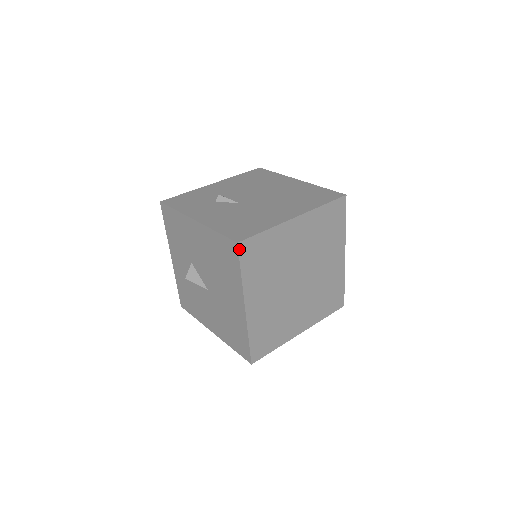
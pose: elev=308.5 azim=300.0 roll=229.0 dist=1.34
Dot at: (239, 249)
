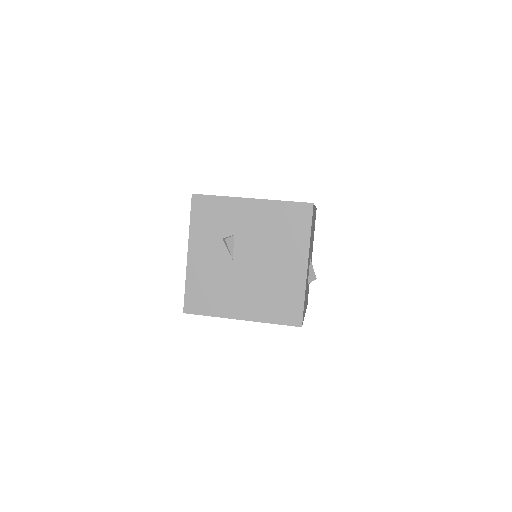
Dot at: (186, 312)
